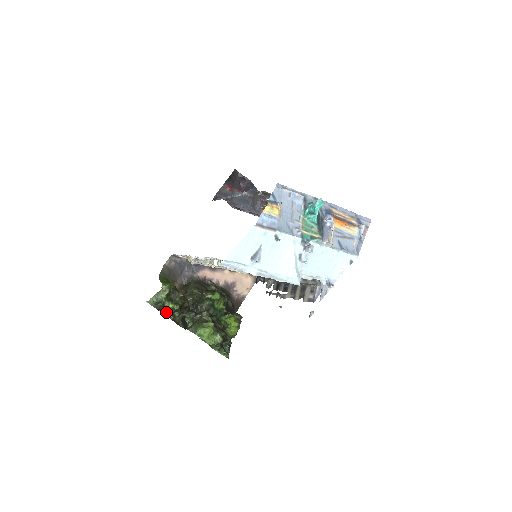
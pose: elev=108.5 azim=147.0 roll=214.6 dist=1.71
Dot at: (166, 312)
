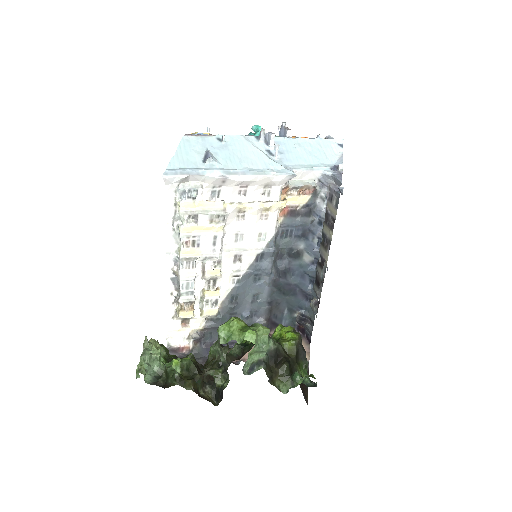
Dot at: (173, 375)
